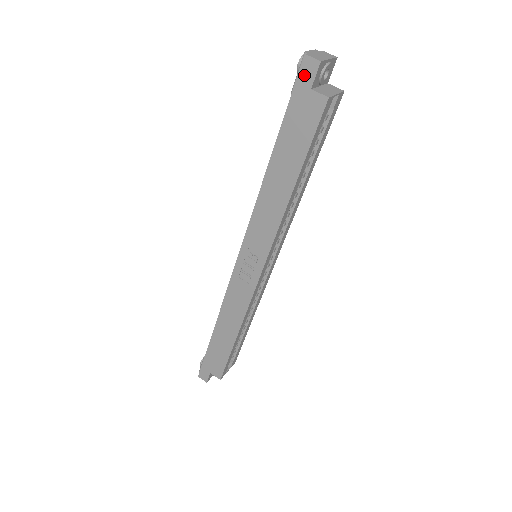
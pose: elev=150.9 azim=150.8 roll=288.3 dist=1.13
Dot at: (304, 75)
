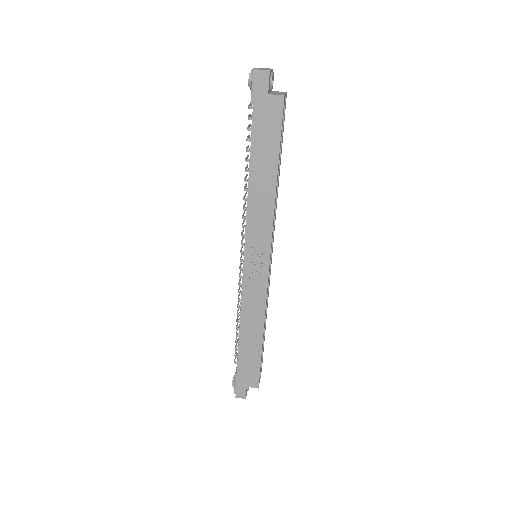
Dot at: (259, 85)
